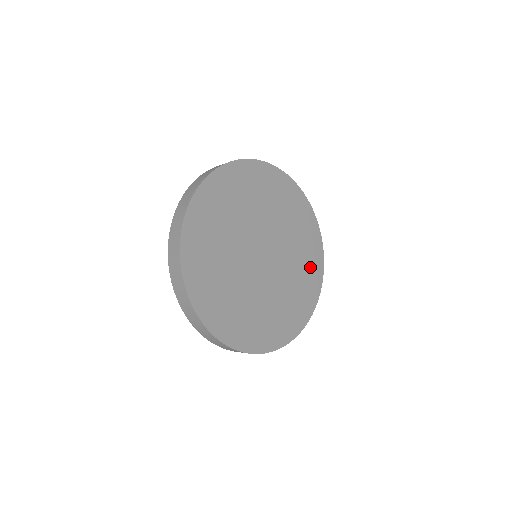
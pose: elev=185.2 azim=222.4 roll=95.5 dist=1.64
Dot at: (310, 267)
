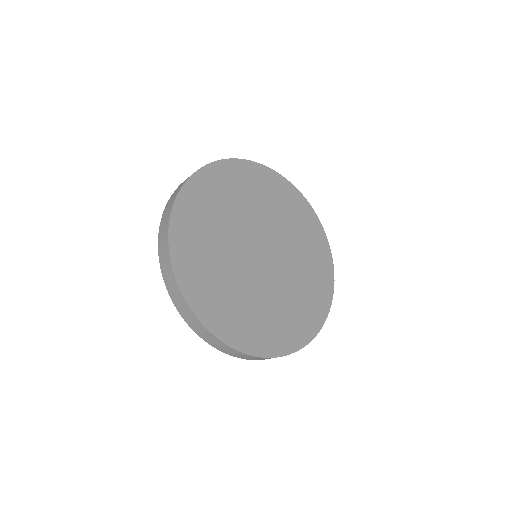
Dot at: (307, 311)
